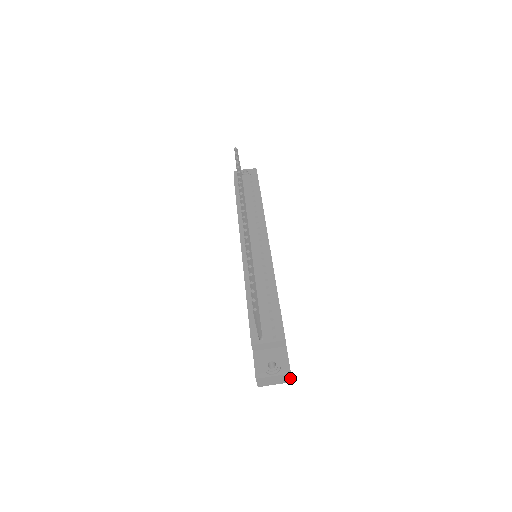
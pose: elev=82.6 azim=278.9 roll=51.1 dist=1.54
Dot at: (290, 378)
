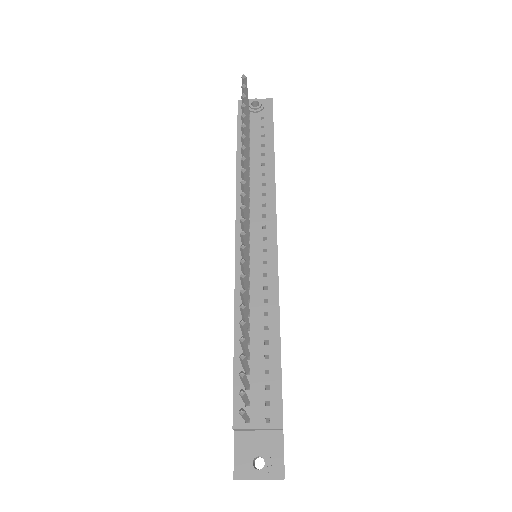
Dot at: occluded
